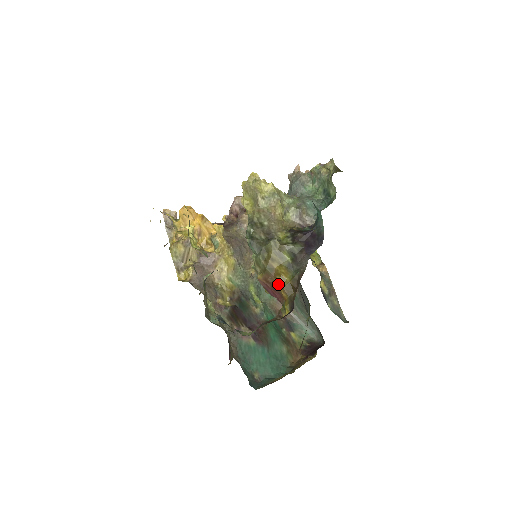
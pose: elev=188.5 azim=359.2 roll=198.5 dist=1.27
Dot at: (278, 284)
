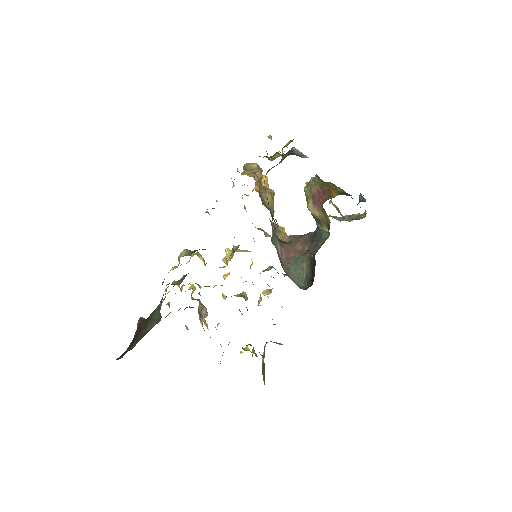
Dot at: (332, 189)
